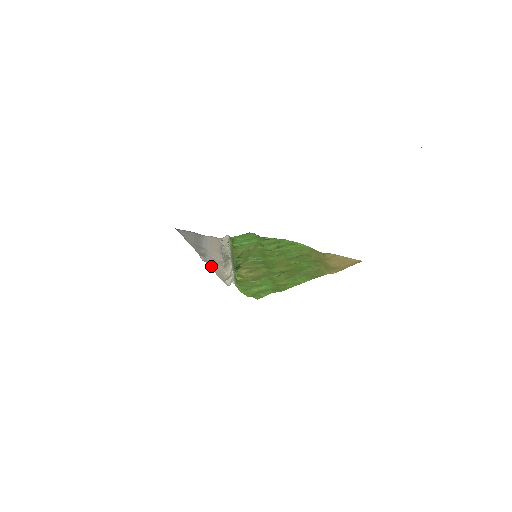
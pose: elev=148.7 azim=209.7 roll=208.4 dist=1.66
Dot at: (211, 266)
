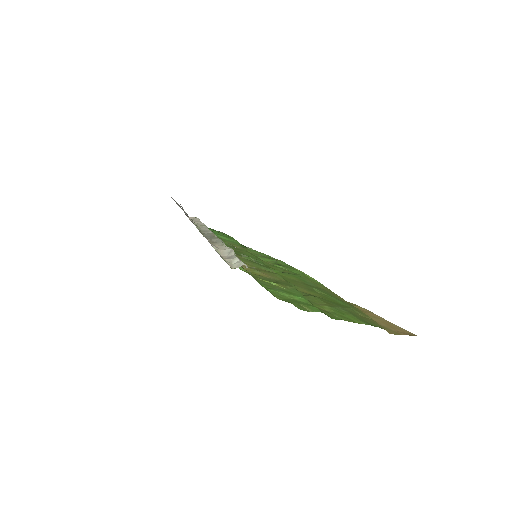
Dot at: occluded
